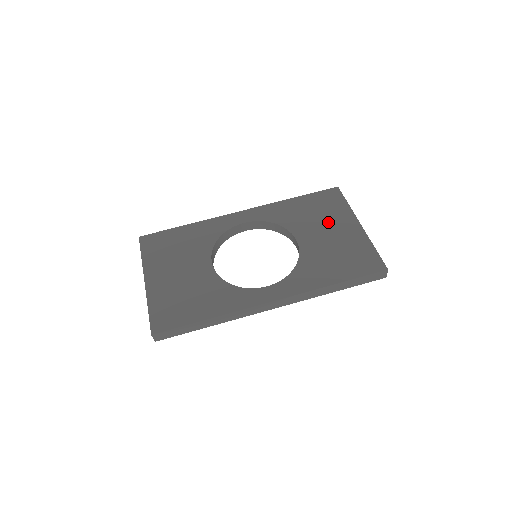
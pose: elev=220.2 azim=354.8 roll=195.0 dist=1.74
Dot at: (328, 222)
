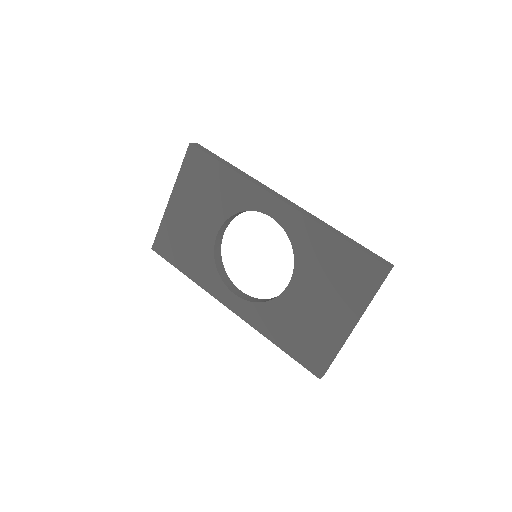
Dot at: (331, 295)
